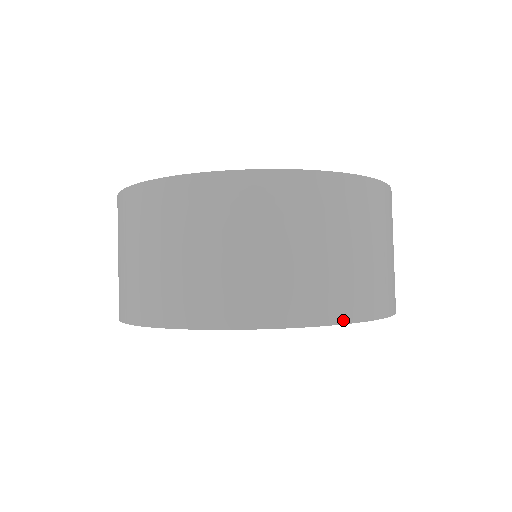
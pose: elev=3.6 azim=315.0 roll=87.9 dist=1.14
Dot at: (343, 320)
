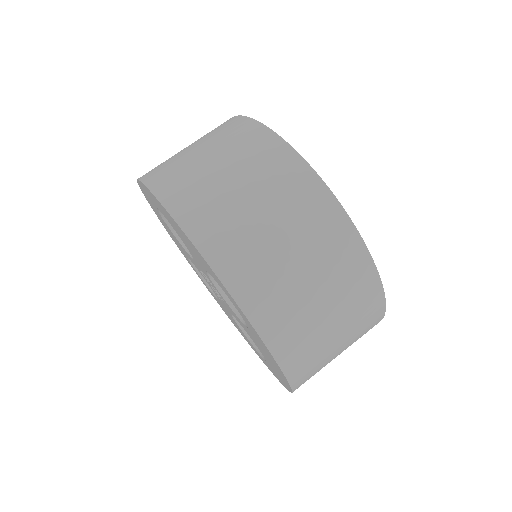
Dot at: (219, 272)
